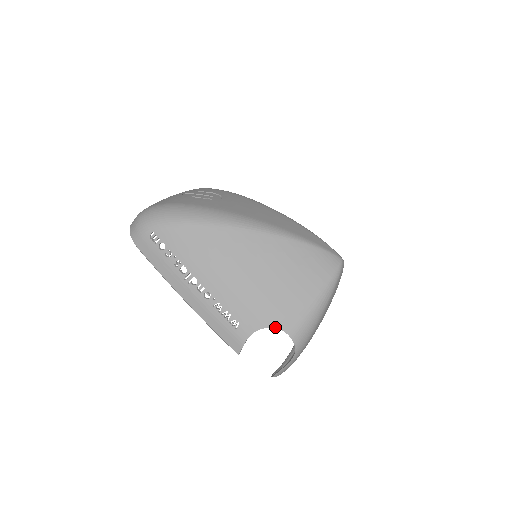
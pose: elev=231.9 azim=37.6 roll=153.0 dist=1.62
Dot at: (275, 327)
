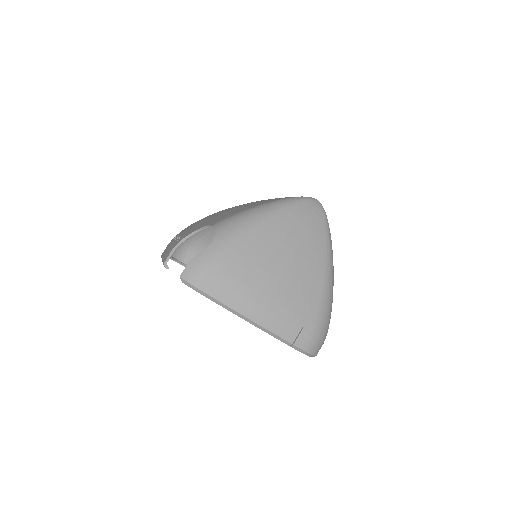
Dot at: (207, 225)
